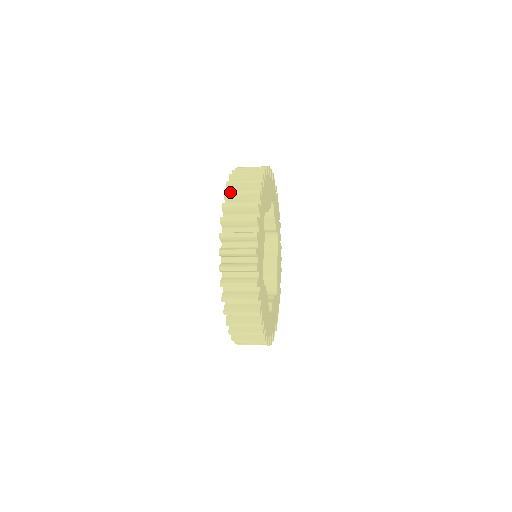
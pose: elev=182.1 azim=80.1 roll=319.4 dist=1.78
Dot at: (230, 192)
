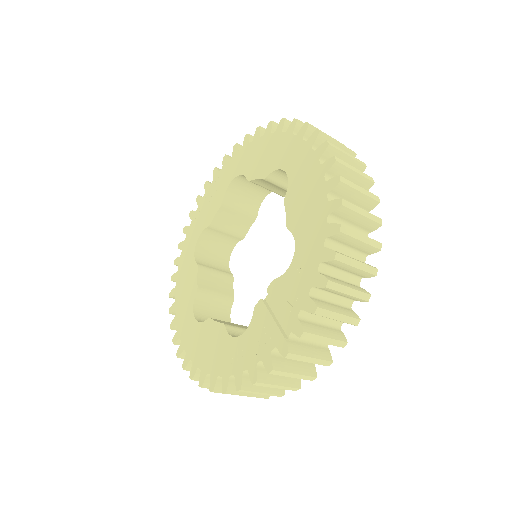
Dot at: (325, 134)
